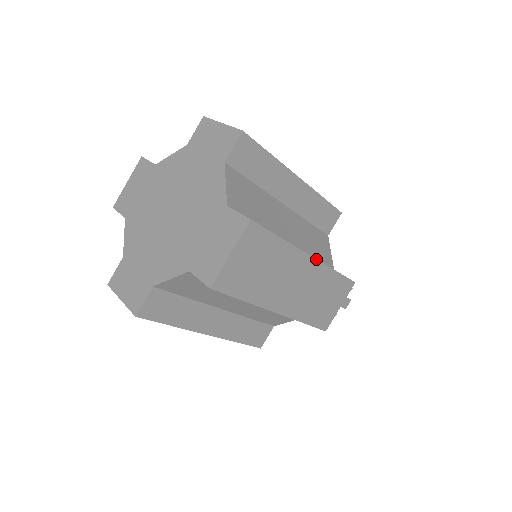
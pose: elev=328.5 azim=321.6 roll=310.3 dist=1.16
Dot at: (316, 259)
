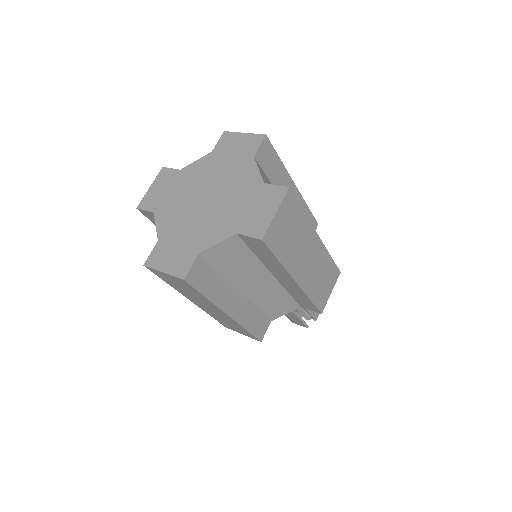
Dot at: (321, 240)
